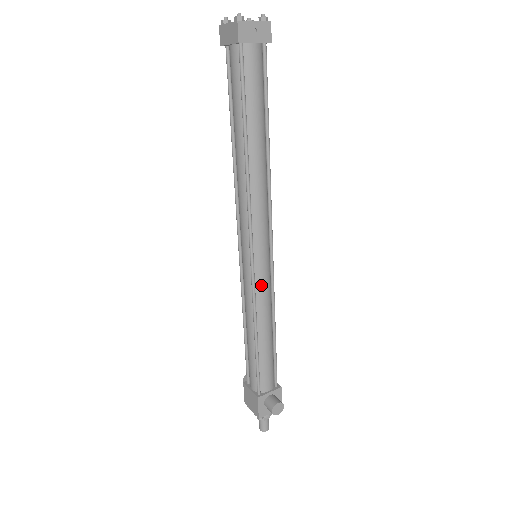
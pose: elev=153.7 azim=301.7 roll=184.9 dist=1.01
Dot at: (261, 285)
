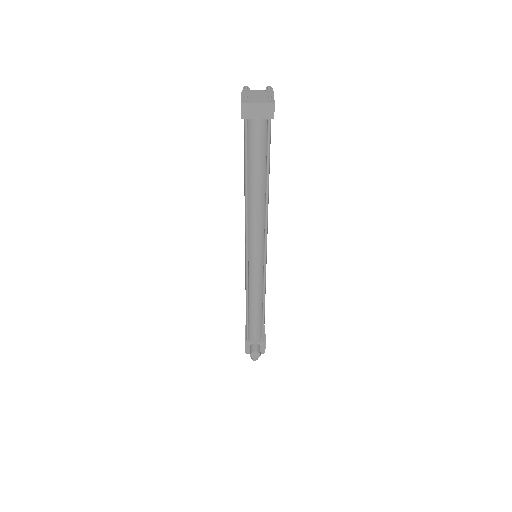
Dot at: (253, 278)
